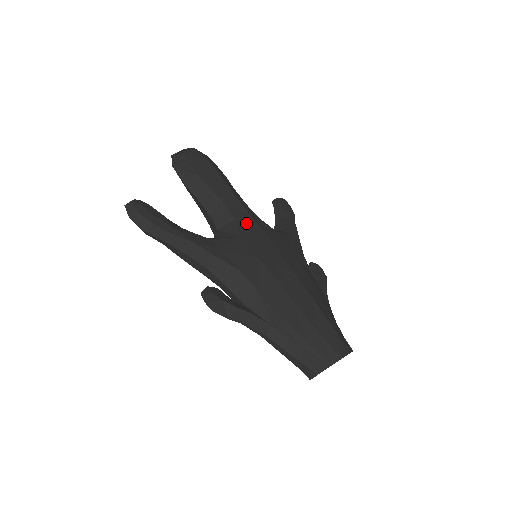
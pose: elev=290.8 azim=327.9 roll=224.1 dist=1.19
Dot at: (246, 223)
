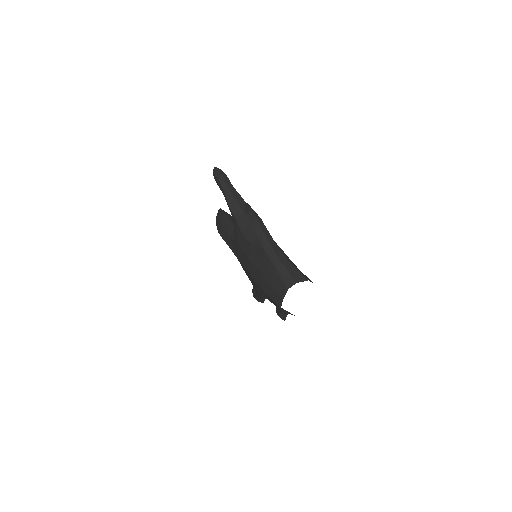
Dot at: occluded
